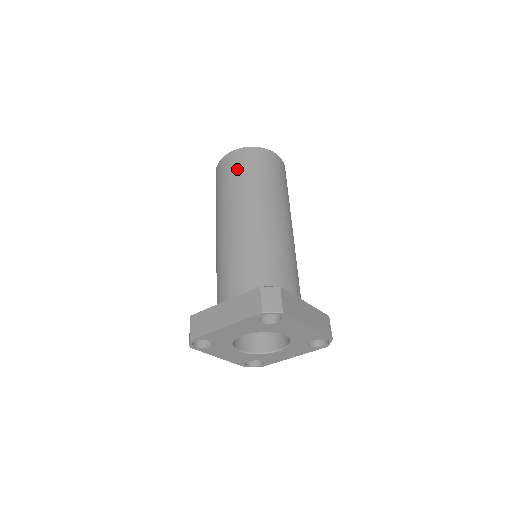
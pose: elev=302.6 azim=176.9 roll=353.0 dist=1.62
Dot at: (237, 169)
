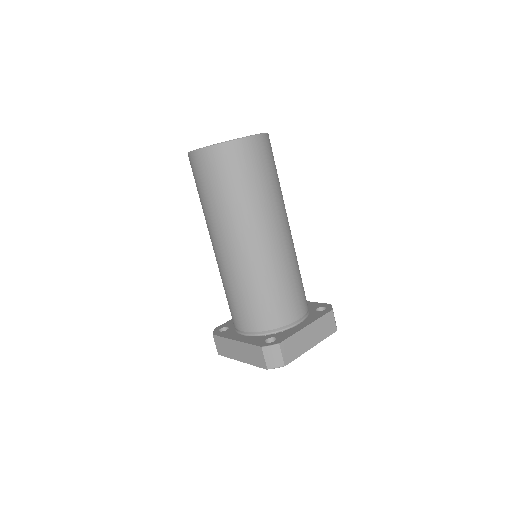
Dot at: (211, 181)
